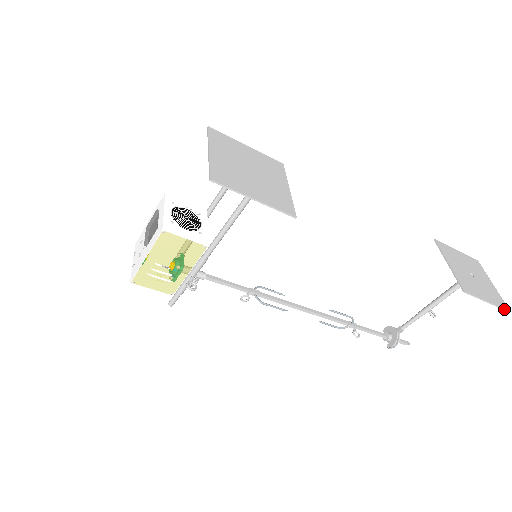
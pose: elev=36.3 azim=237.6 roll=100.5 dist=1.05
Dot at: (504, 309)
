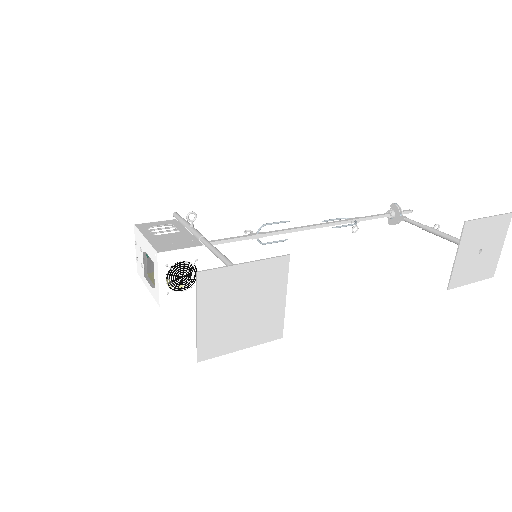
Dot at: (487, 278)
